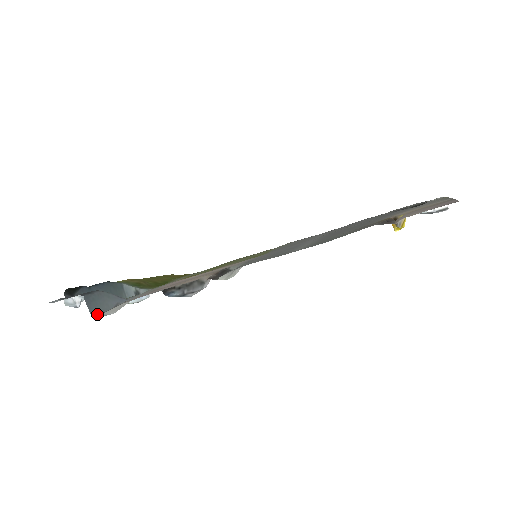
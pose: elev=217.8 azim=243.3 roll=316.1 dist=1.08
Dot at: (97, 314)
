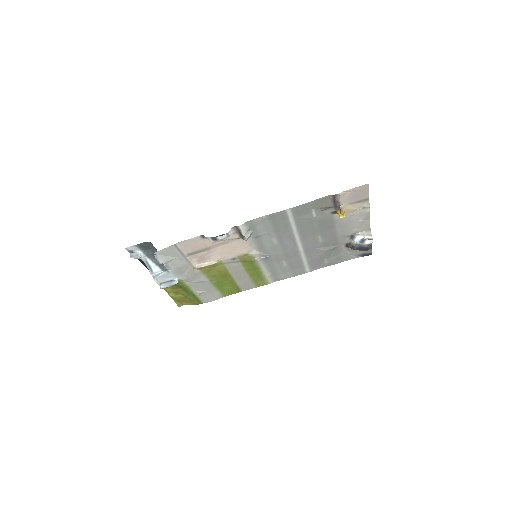
Dot at: (154, 254)
